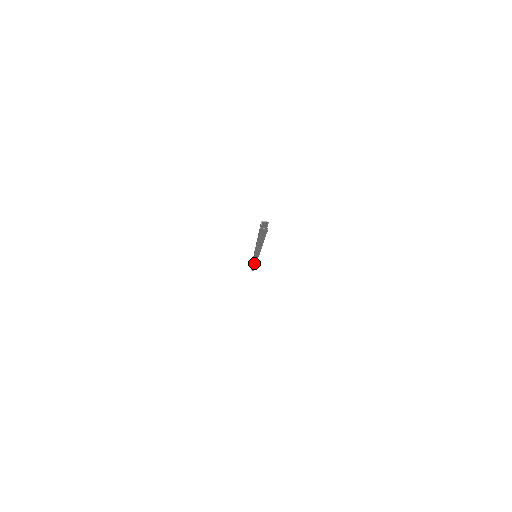
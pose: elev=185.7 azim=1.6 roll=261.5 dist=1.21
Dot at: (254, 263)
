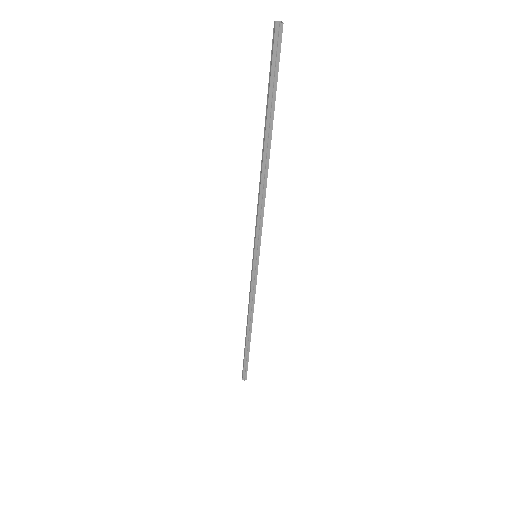
Dot at: (251, 308)
